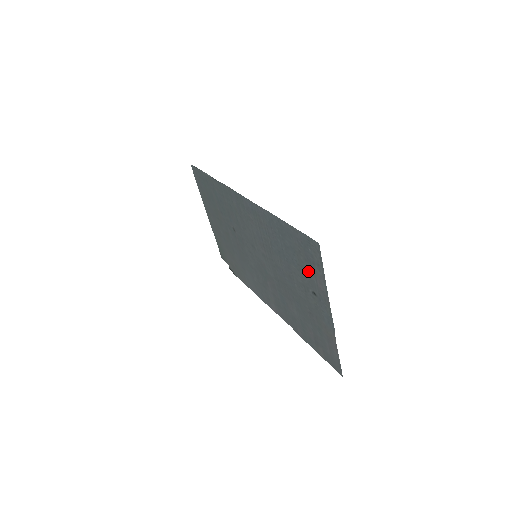
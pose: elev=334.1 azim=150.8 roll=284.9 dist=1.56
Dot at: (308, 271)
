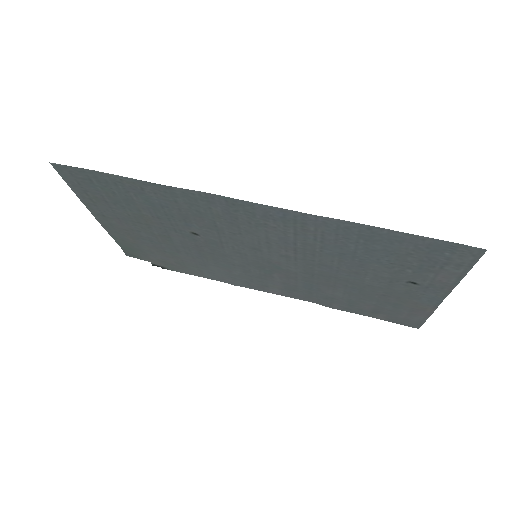
Dot at: (420, 269)
